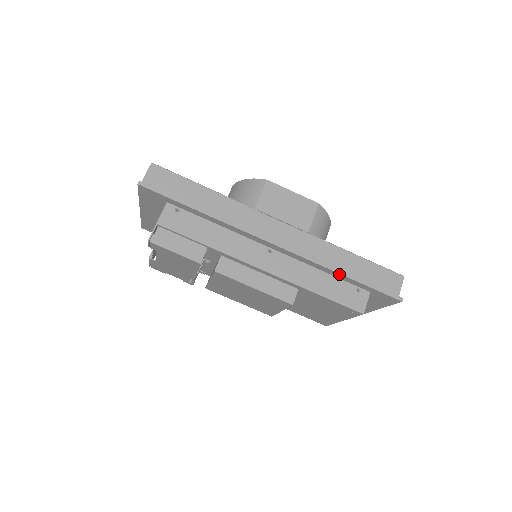
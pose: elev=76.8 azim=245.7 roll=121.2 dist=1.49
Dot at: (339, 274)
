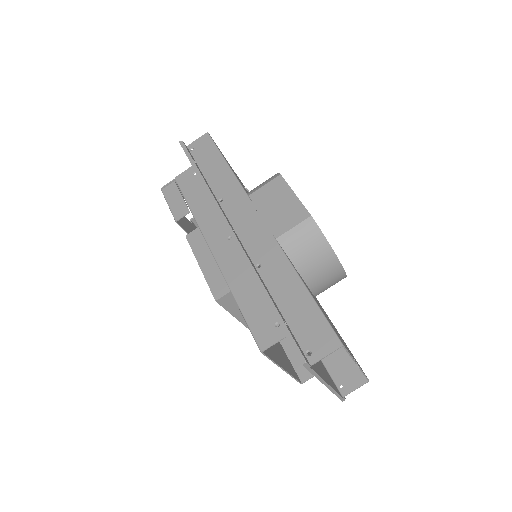
Dot at: (261, 290)
